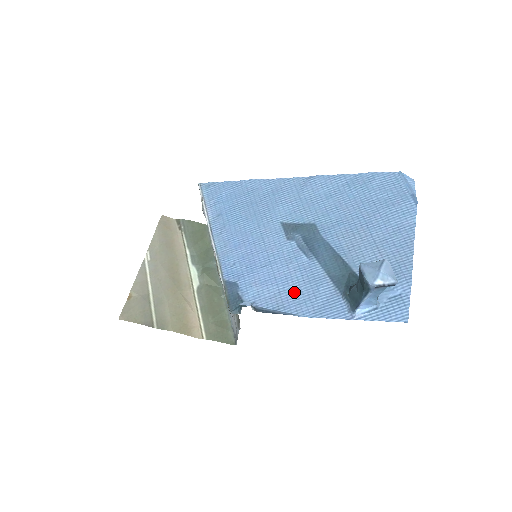
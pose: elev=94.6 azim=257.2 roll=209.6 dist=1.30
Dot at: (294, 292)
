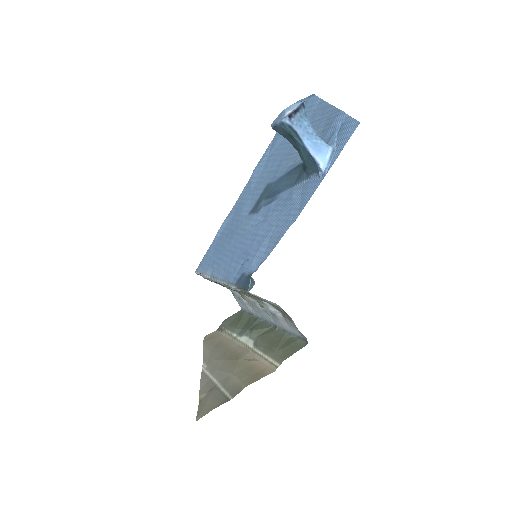
Dot at: (279, 223)
